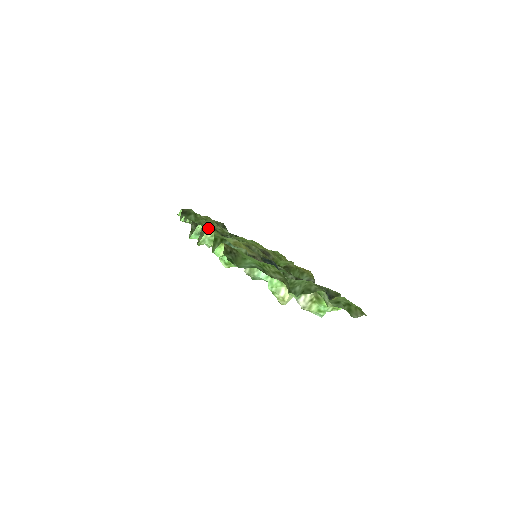
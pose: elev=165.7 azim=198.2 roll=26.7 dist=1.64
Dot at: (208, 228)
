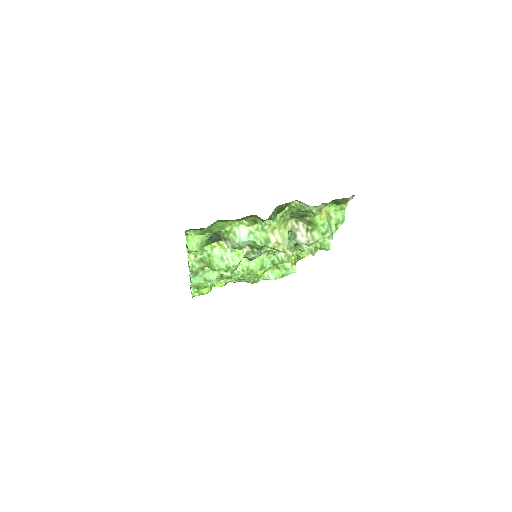
Dot at: occluded
